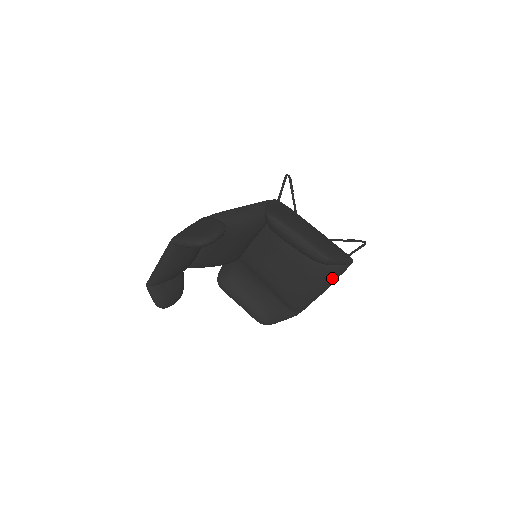
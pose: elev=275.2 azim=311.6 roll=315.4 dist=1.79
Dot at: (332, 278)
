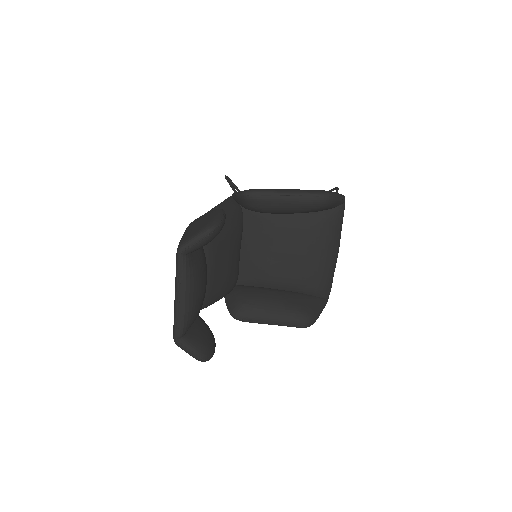
Dot at: (338, 228)
